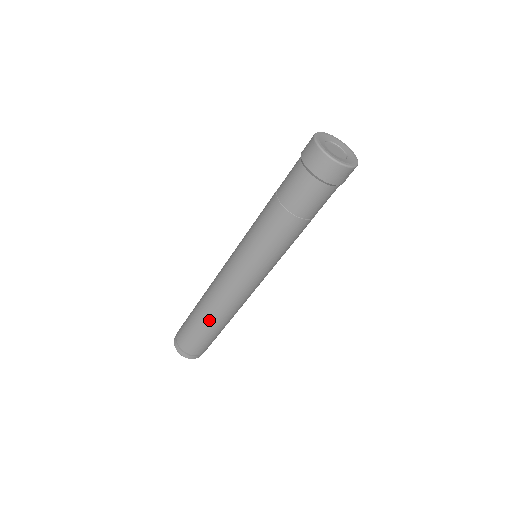
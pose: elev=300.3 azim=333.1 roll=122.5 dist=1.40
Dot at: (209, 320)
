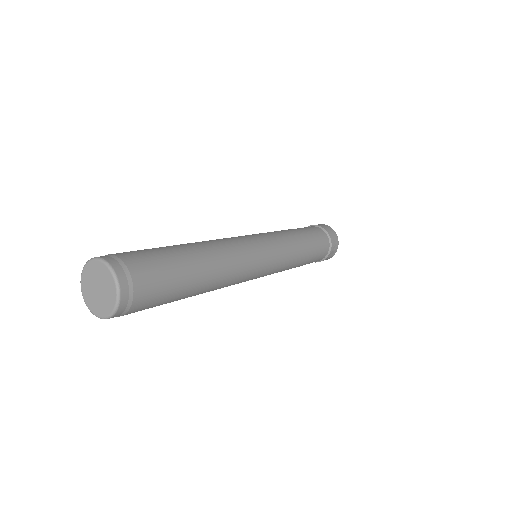
Dot at: (197, 250)
